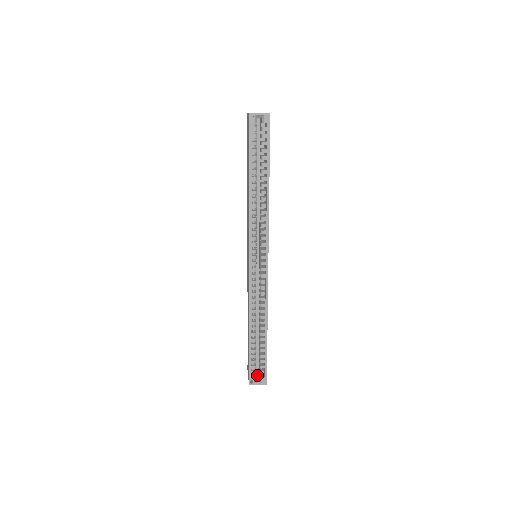
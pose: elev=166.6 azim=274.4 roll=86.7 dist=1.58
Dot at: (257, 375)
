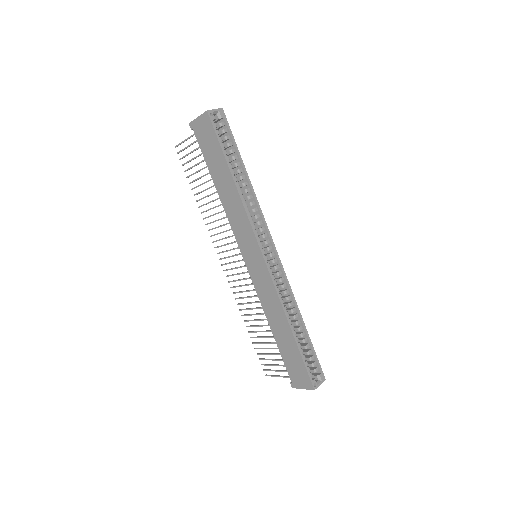
Dot at: occluded
